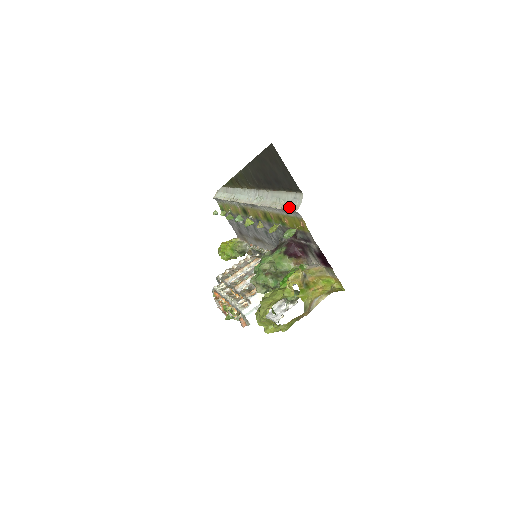
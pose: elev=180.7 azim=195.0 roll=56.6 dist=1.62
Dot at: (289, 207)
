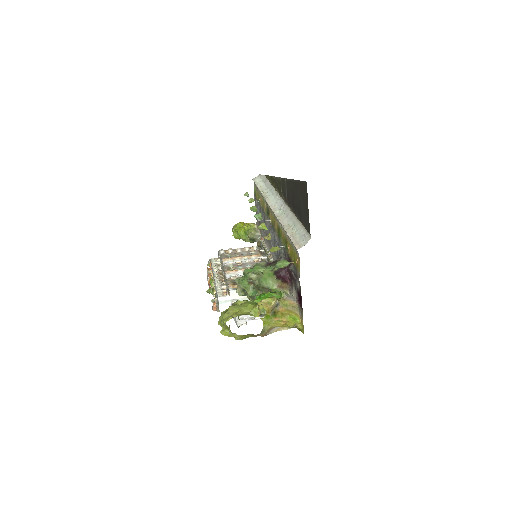
Dot at: (295, 240)
